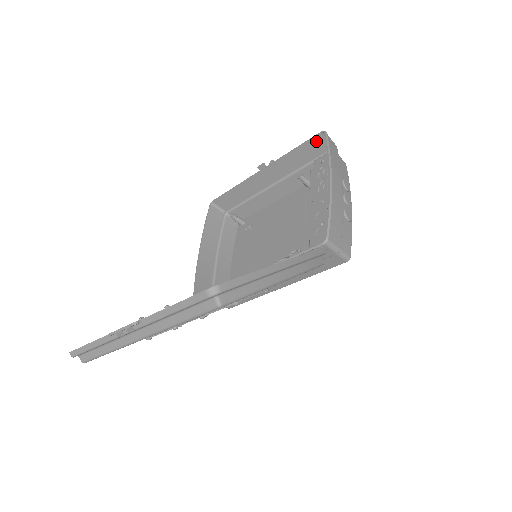
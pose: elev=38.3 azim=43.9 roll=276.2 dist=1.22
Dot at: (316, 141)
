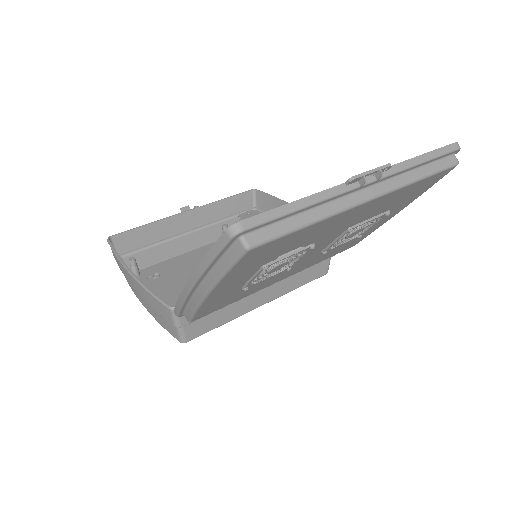
Dot at: (245, 197)
